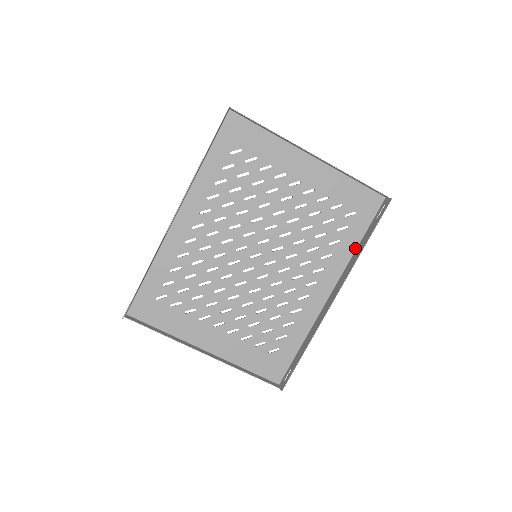
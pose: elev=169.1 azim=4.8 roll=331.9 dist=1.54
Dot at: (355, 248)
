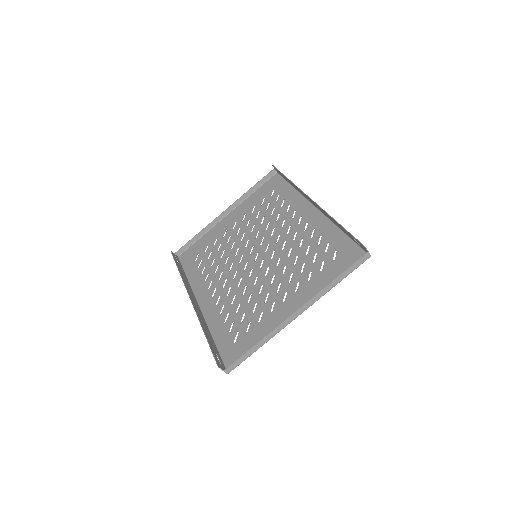
Dot at: (295, 190)
